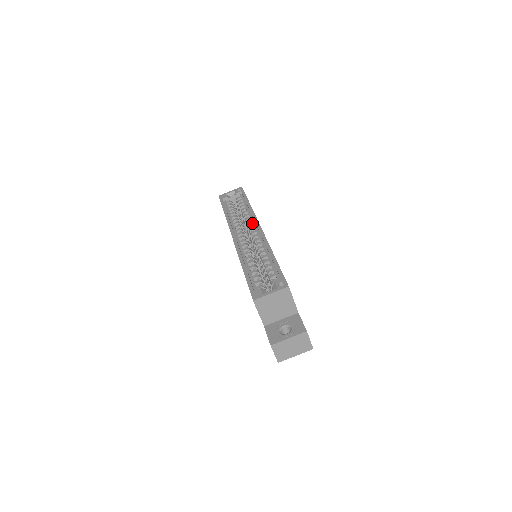
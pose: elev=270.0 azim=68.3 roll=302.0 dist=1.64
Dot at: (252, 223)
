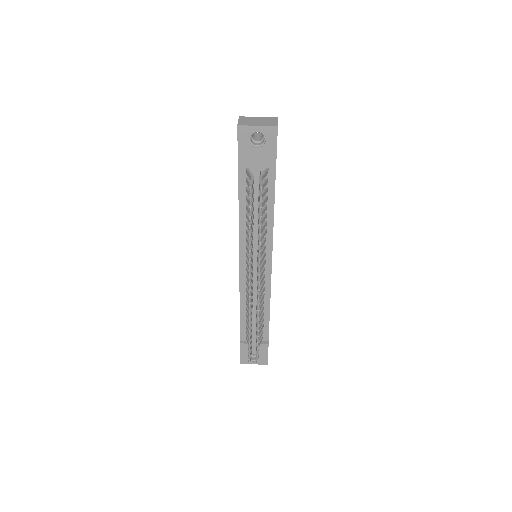
Dot at: occluded
